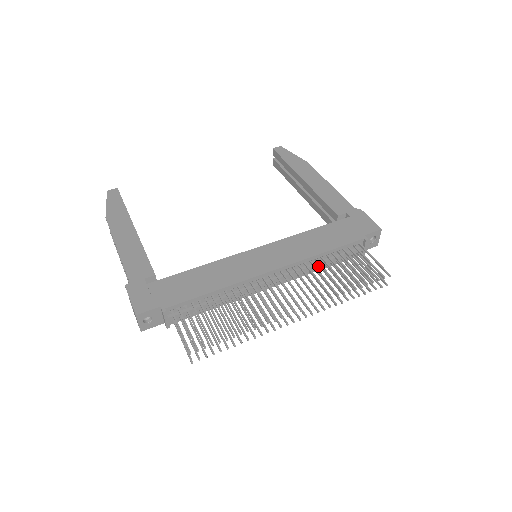
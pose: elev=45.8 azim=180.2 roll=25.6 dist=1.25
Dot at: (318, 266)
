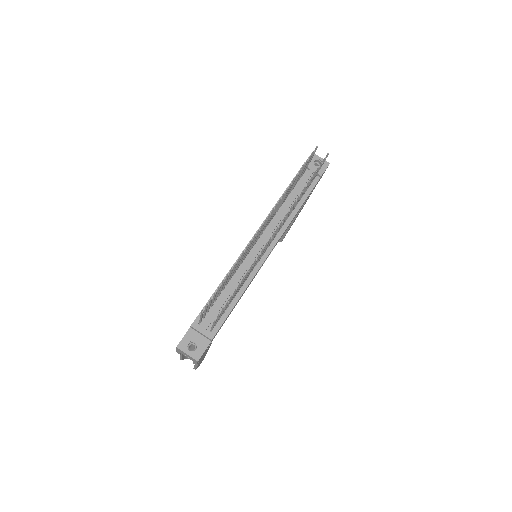
Dot at: (288, 208)
